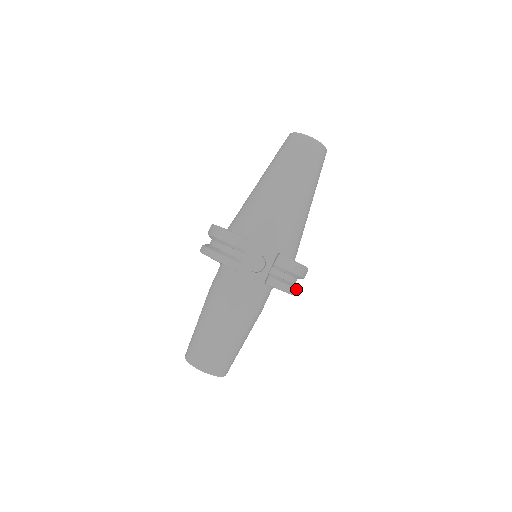
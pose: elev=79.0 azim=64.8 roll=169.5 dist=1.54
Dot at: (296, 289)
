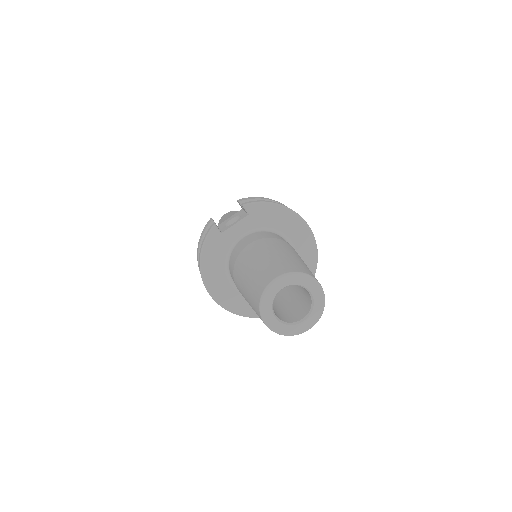
Dot at: occluded
